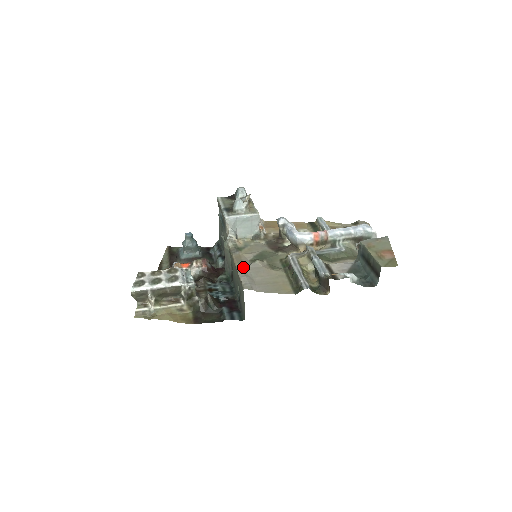
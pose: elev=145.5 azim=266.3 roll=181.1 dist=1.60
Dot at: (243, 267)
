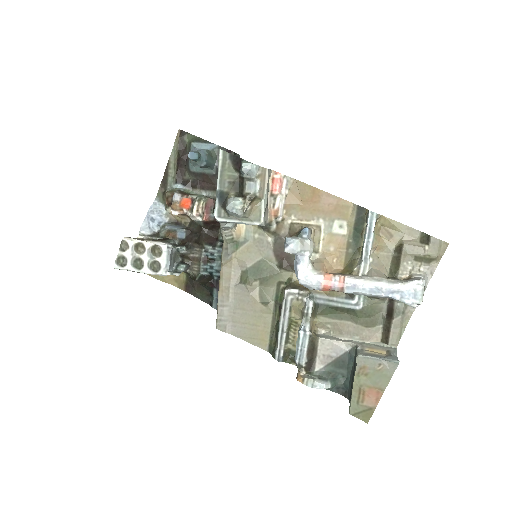
Dot at: (227, 288)
